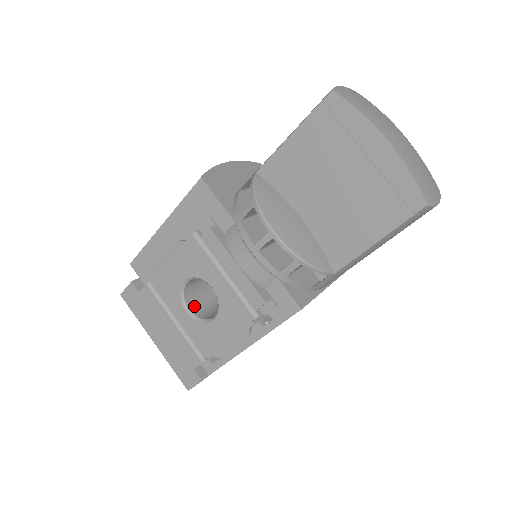
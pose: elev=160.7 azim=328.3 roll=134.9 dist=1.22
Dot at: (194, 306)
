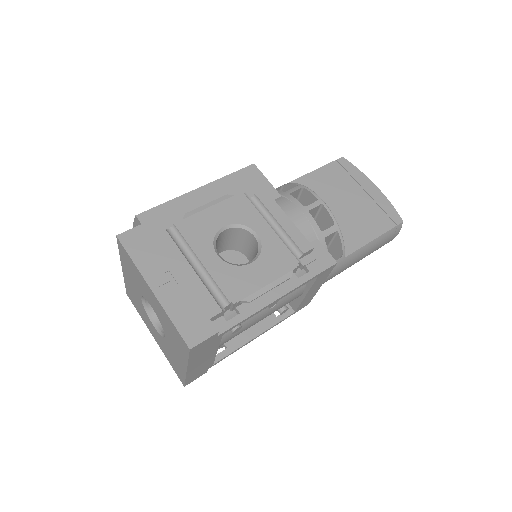
Dot at: occluded
